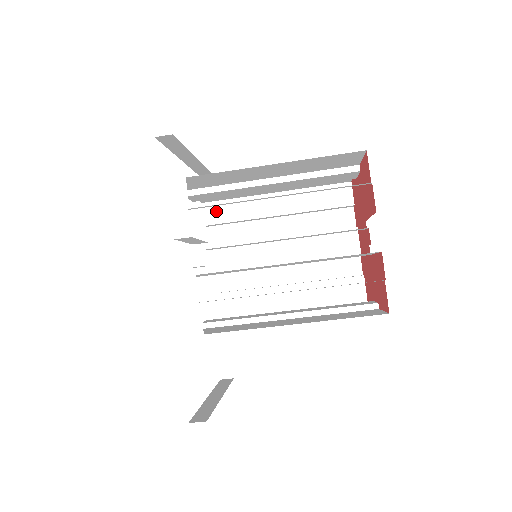
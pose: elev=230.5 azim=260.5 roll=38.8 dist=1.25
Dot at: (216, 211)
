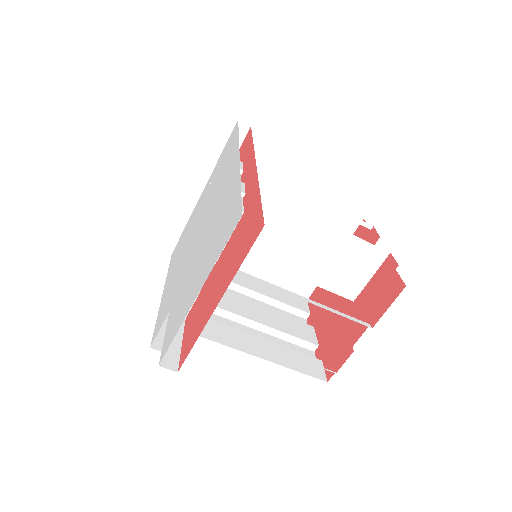
Dot at: occluded
